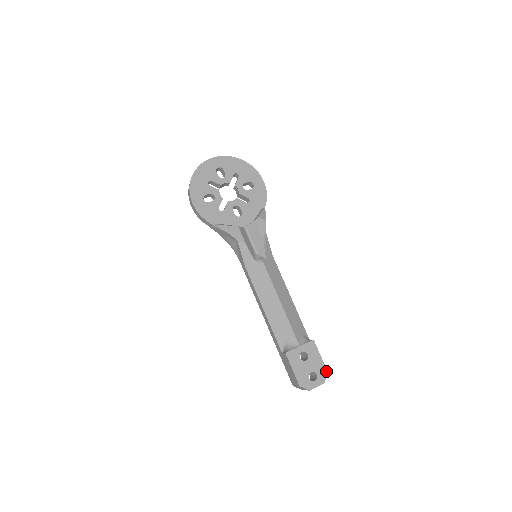
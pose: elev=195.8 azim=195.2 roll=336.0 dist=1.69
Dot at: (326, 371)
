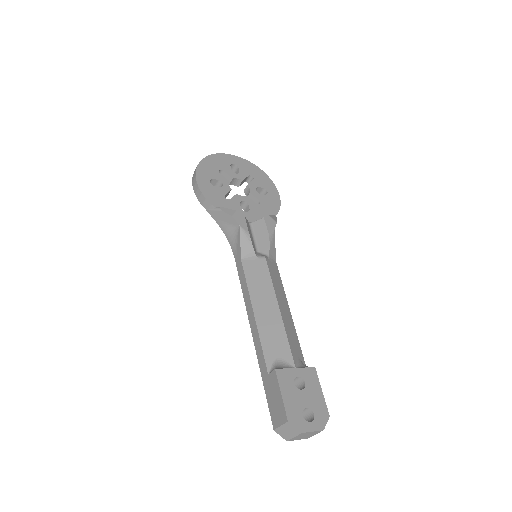
Dot at: (327, 414)
